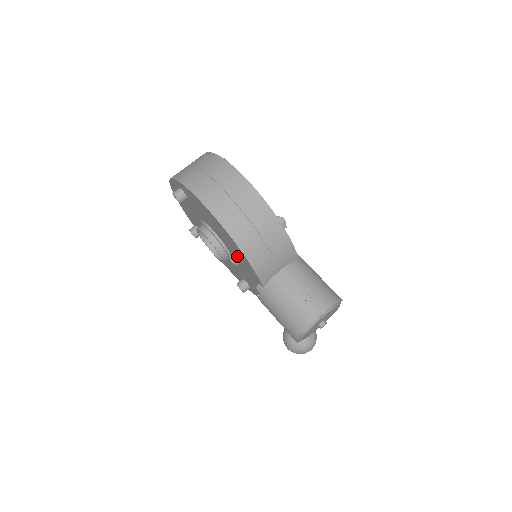
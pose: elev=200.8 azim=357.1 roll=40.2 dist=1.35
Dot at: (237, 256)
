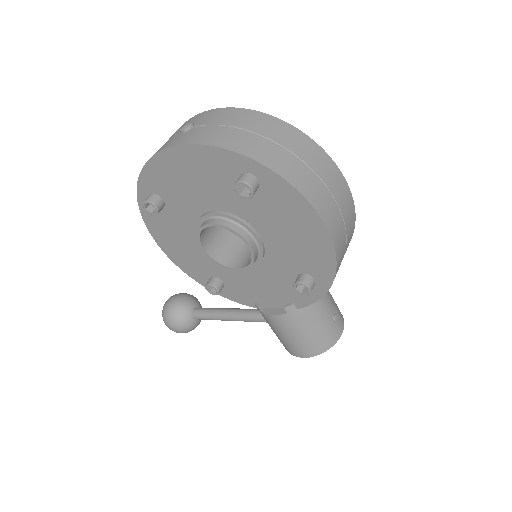
Dot at: (313, 284)
